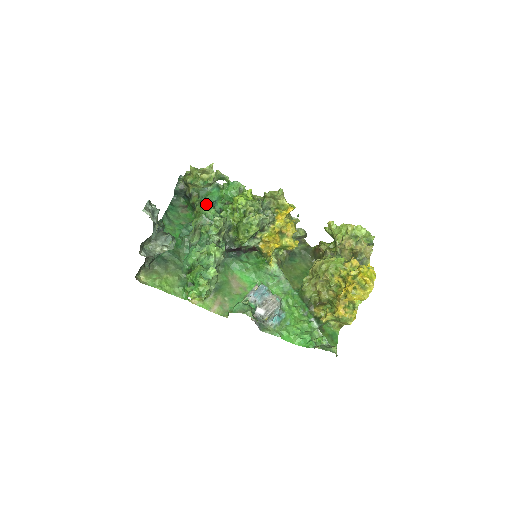
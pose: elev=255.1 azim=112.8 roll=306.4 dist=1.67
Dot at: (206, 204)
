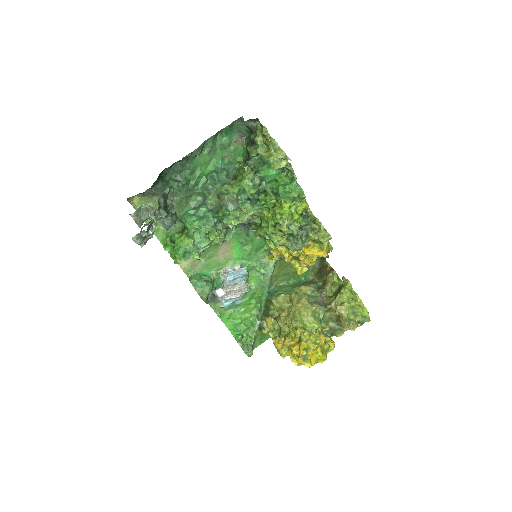
Dot at: (254, 178)
